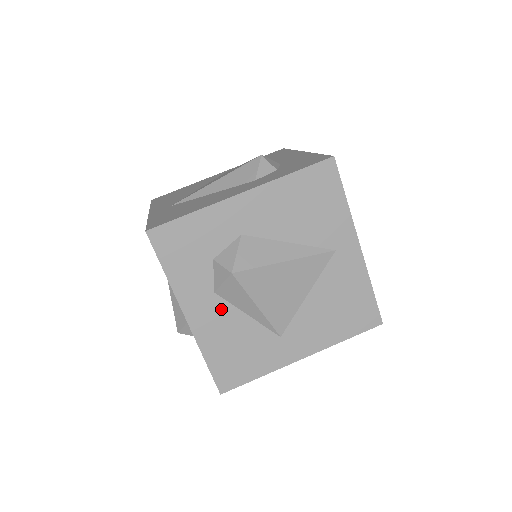
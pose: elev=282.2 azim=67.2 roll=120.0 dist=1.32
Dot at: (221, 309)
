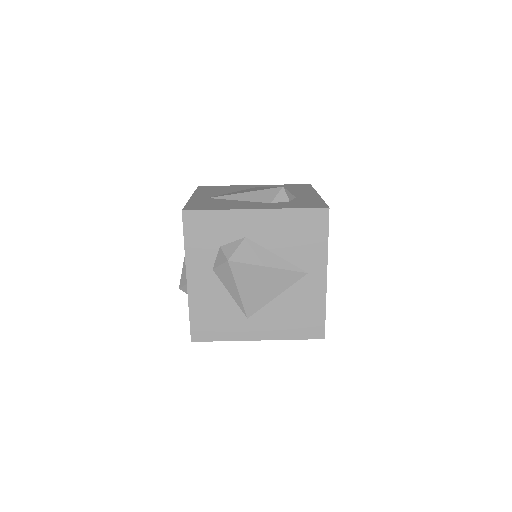
Dot at: (213, 283)
